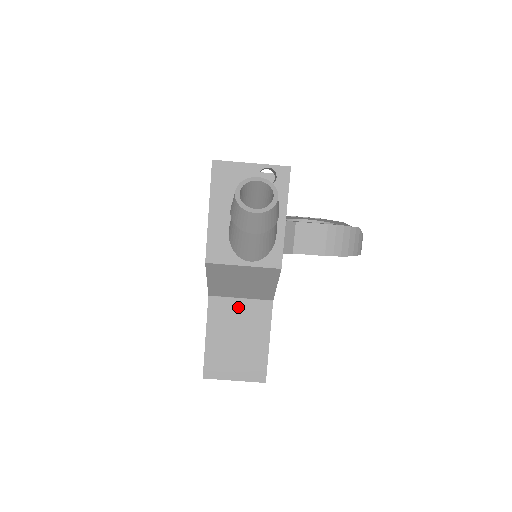
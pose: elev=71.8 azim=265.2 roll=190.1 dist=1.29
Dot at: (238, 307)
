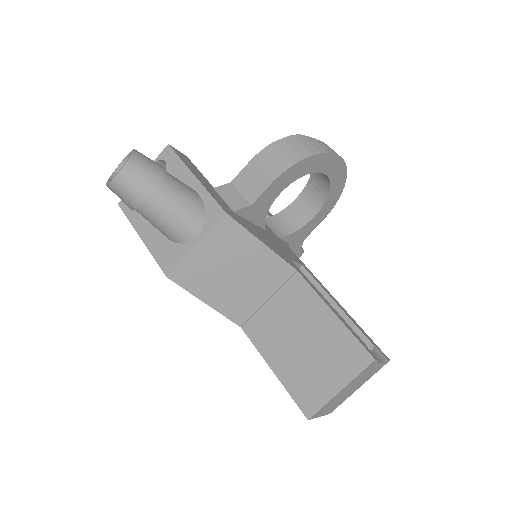
Dot at: (274, 310)
